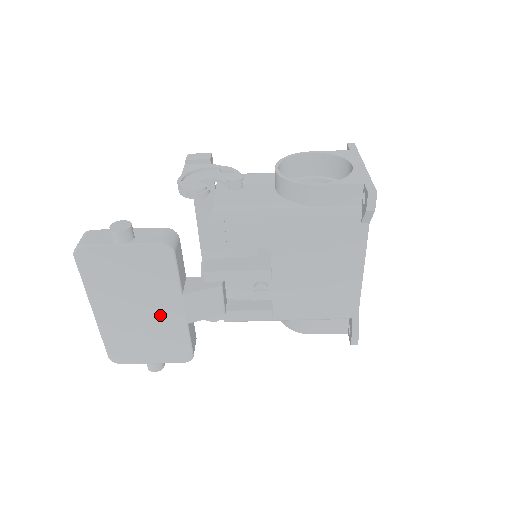
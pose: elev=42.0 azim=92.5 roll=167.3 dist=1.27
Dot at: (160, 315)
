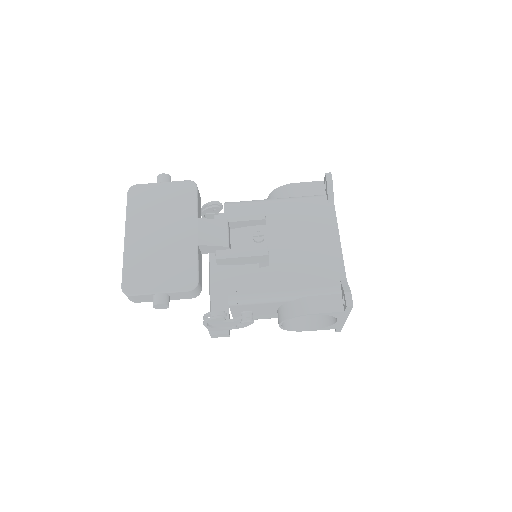
Dot at: (177, 238)
